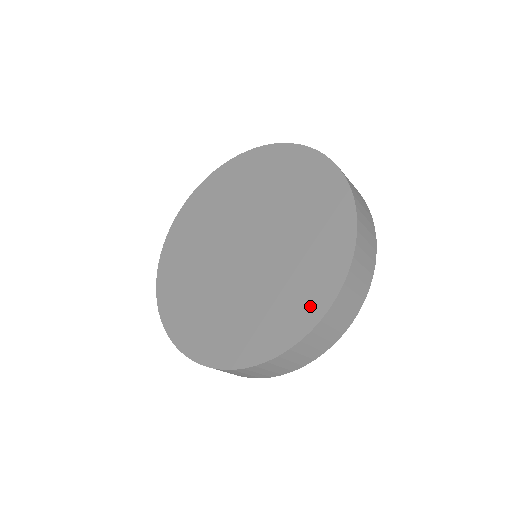
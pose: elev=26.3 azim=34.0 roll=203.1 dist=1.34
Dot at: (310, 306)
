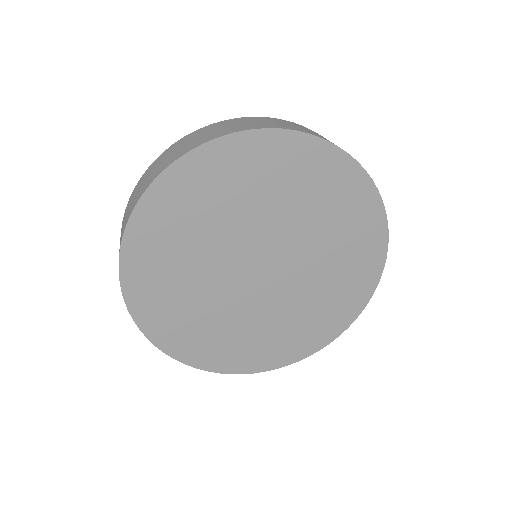
Dot at: (369, 267)
